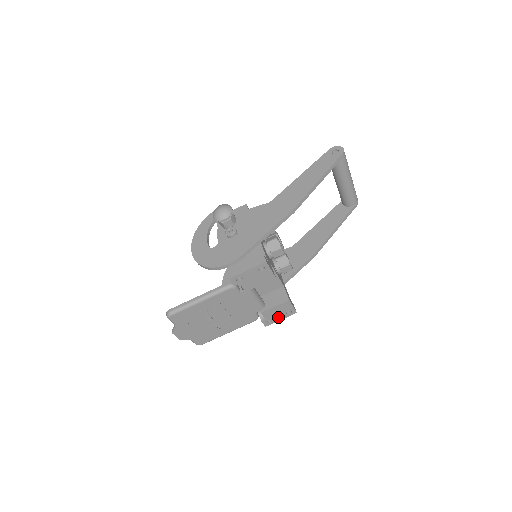
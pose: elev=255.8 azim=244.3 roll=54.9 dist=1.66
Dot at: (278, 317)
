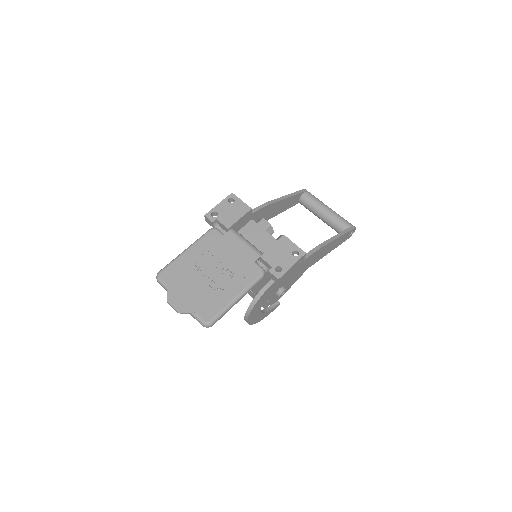
Dot at: (286, 262)
